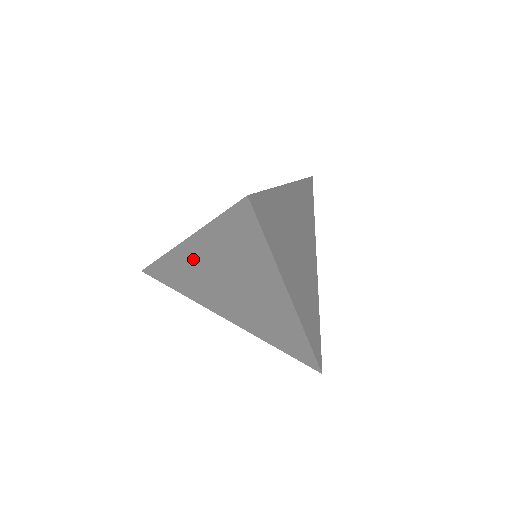
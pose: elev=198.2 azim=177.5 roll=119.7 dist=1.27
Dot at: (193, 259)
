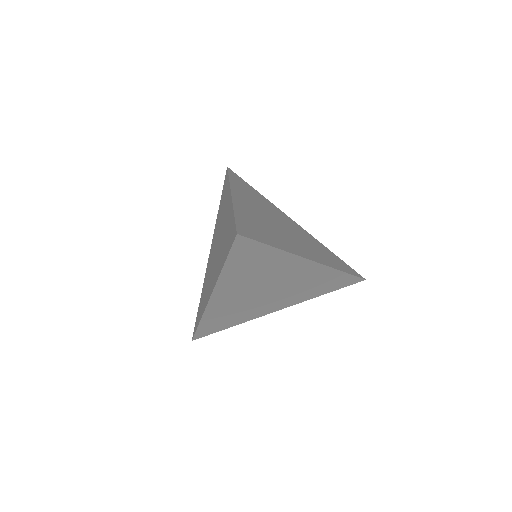
Dot at: (225, 300)
